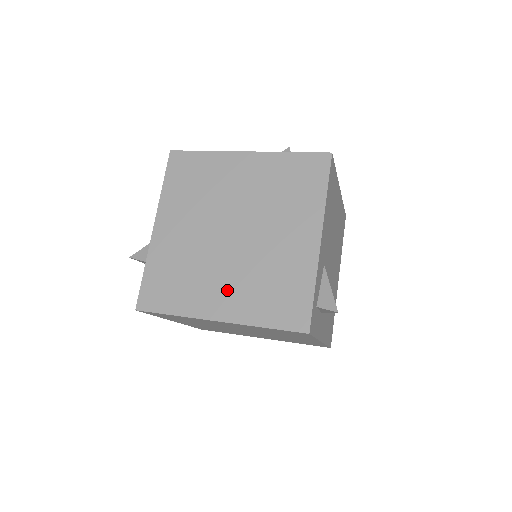
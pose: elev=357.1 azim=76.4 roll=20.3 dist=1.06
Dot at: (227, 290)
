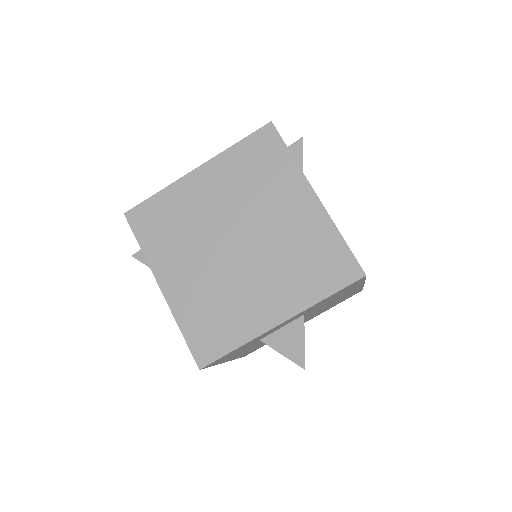
Dot at: occluded
